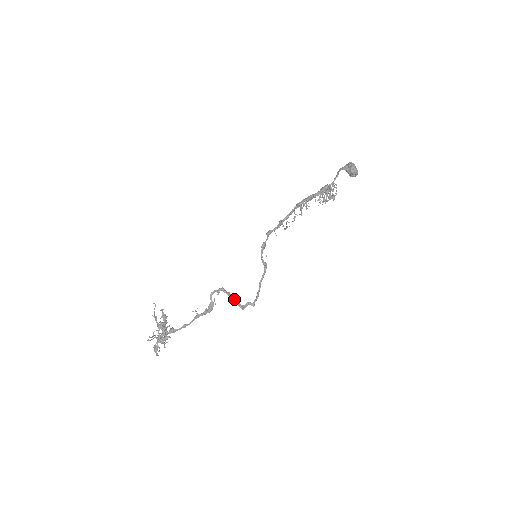
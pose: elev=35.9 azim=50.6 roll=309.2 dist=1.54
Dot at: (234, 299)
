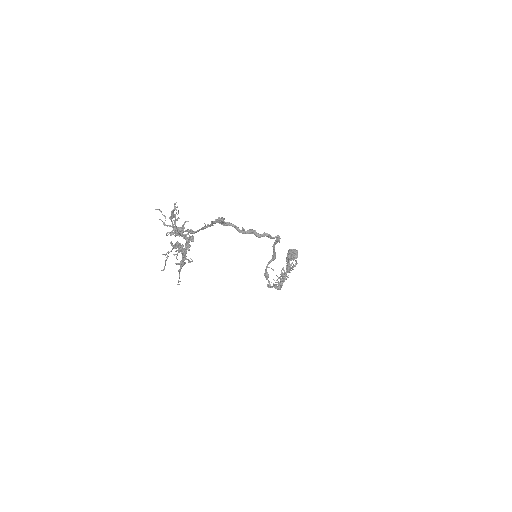
Dot at: (248, 230)
